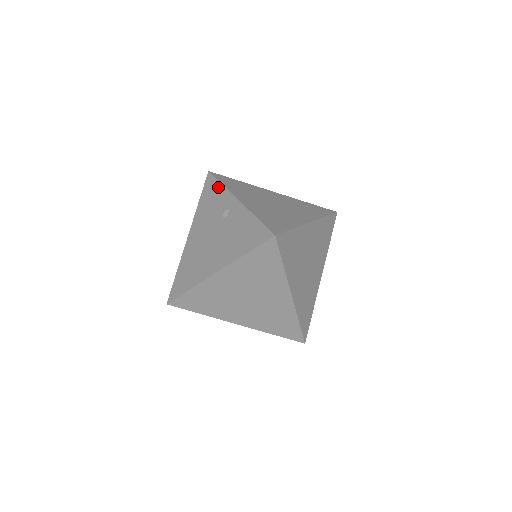
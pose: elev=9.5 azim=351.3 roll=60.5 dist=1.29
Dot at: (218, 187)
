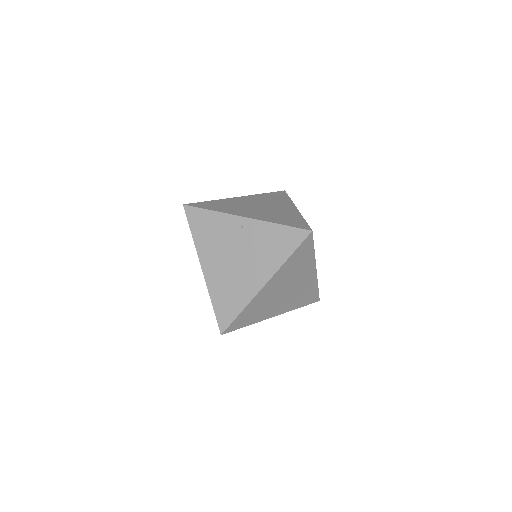
Dot at: occluded
